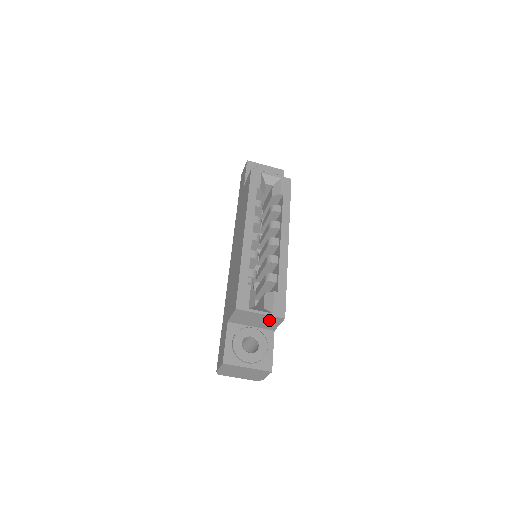
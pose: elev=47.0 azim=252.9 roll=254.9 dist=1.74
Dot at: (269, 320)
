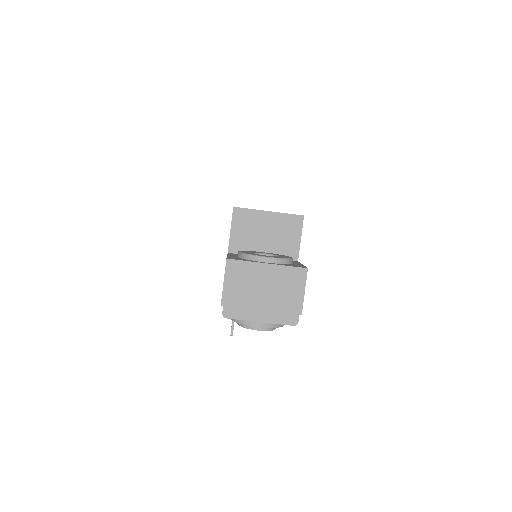
Dot at: (284, 228)
